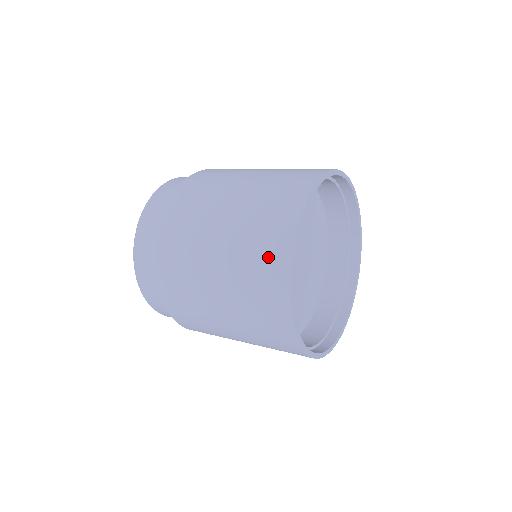
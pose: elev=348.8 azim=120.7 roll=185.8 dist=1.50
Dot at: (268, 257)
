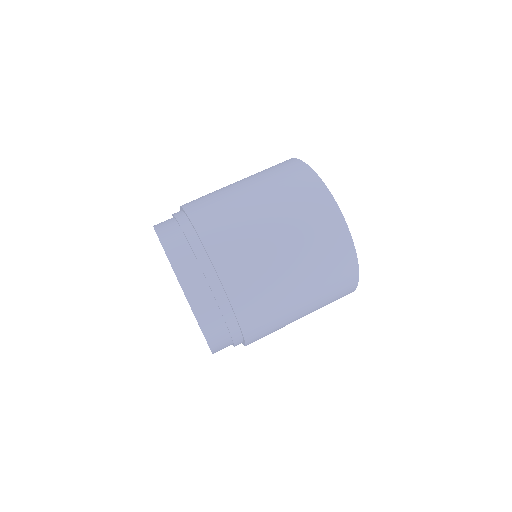
Dot at: occluded
